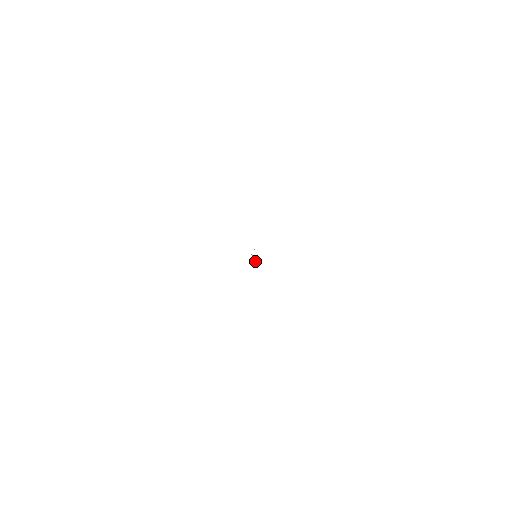
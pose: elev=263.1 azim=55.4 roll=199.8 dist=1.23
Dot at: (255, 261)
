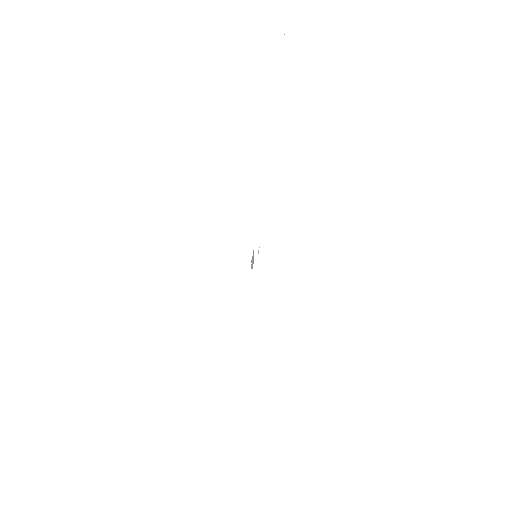
Dot at: (251, 265)
